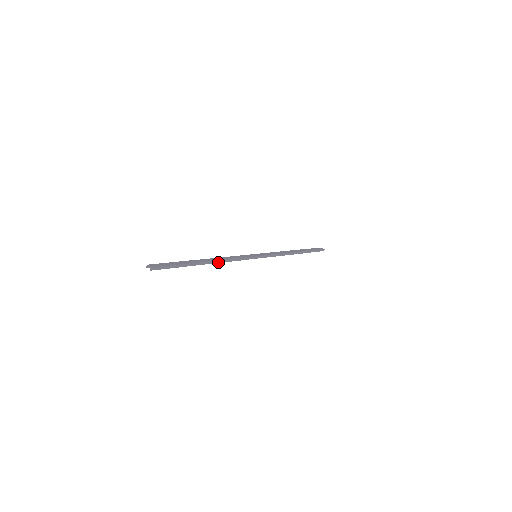
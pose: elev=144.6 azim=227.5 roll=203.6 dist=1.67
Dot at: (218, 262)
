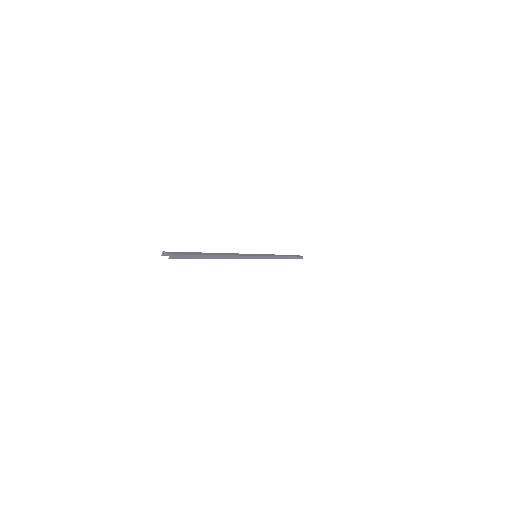
Dot at: (228, 258)
